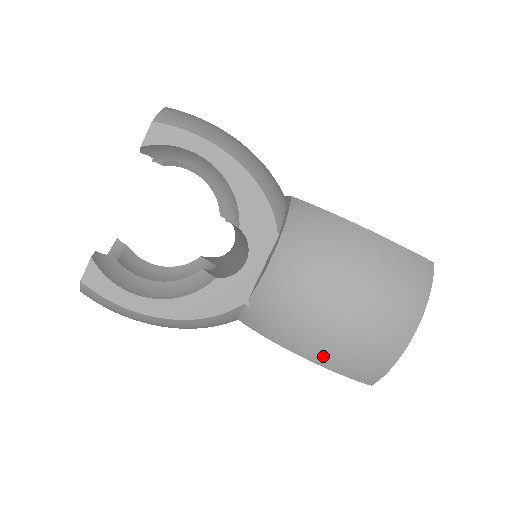
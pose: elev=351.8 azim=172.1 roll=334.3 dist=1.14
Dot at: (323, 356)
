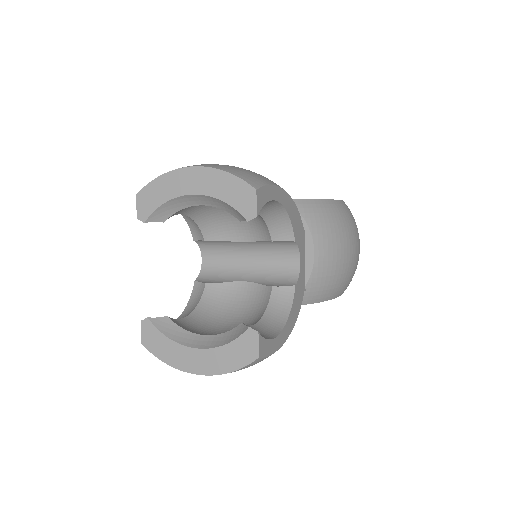
Dot at: (342, 290)
